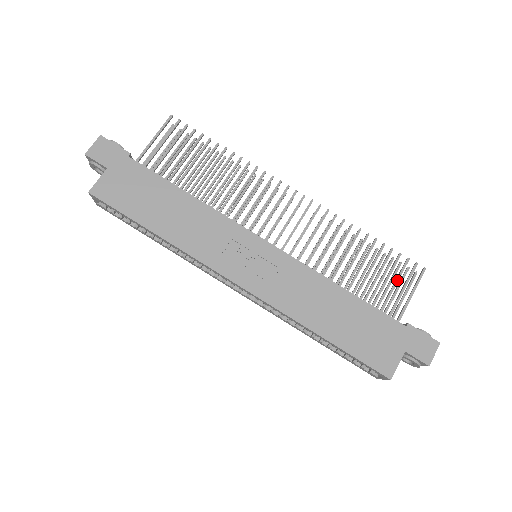
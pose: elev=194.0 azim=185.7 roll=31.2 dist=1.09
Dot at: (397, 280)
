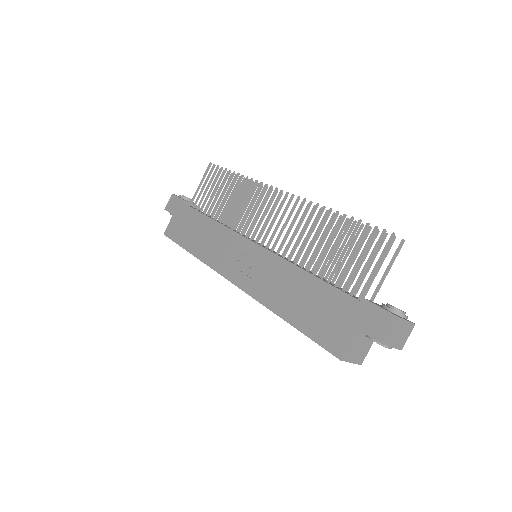
Dot at: (362, 253)
